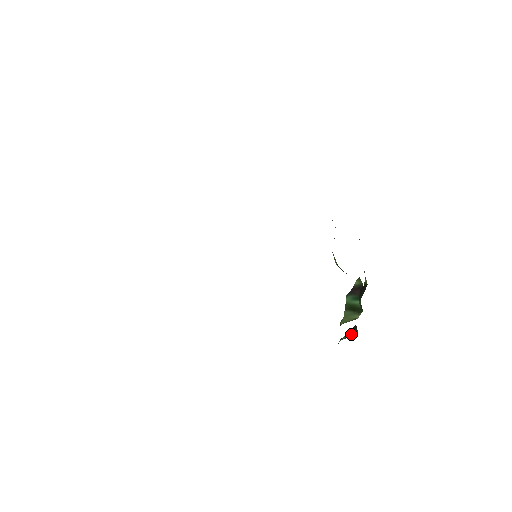
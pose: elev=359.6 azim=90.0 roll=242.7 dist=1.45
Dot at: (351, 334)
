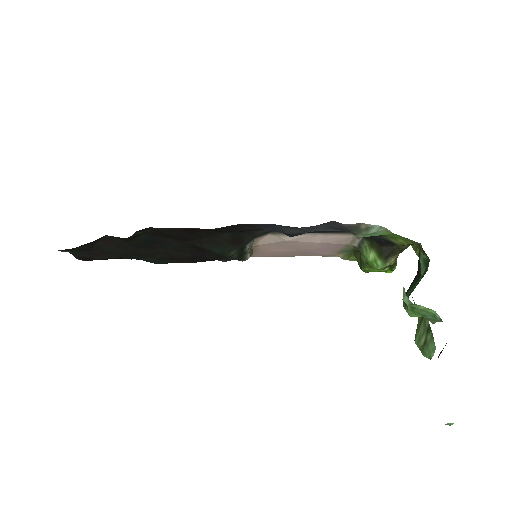
Dot at: occluded
